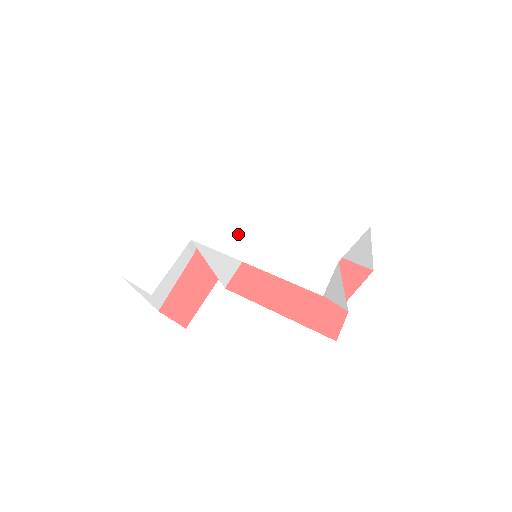
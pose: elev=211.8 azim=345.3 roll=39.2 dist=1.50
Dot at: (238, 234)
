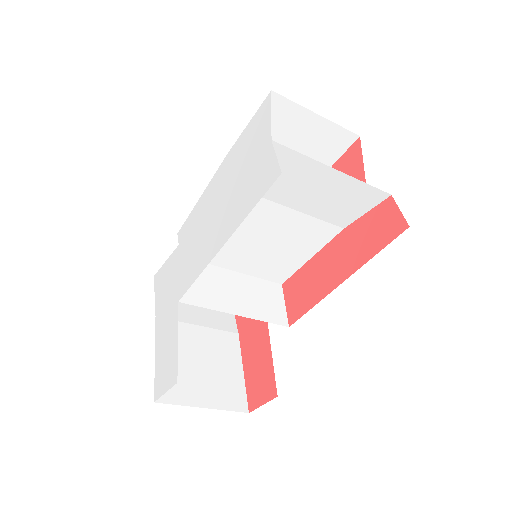
Dot at: (201, 247)
